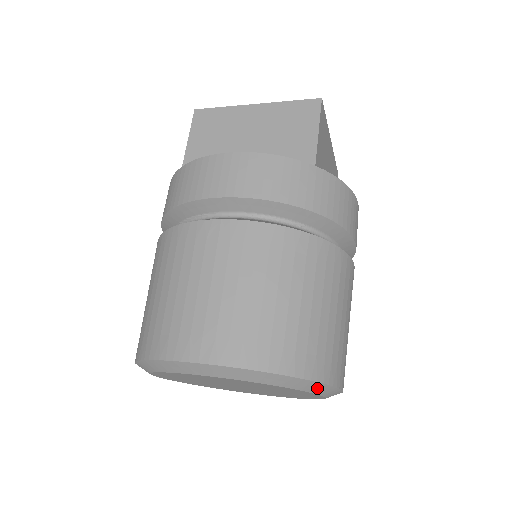
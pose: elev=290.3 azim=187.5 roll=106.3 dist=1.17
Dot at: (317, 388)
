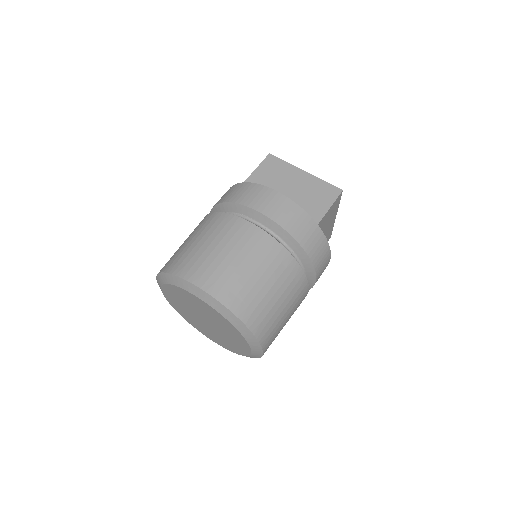
Dot at: (252, 340)
